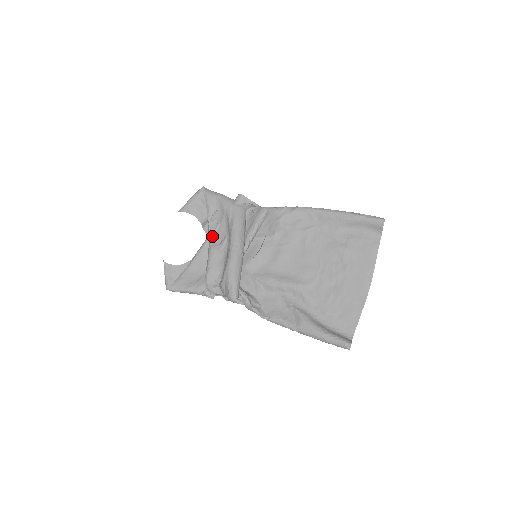
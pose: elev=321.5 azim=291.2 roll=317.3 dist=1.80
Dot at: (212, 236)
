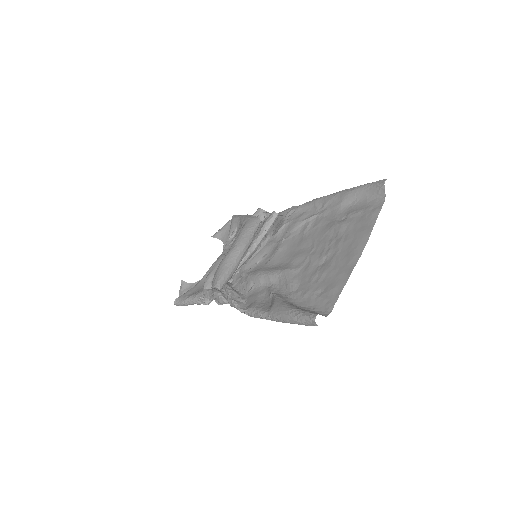
Dot at: (225, 249)
